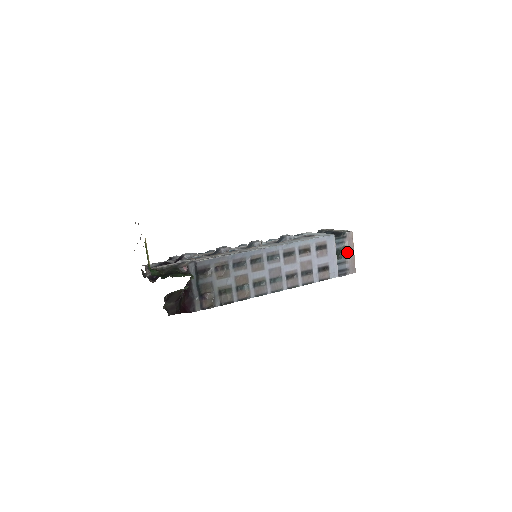
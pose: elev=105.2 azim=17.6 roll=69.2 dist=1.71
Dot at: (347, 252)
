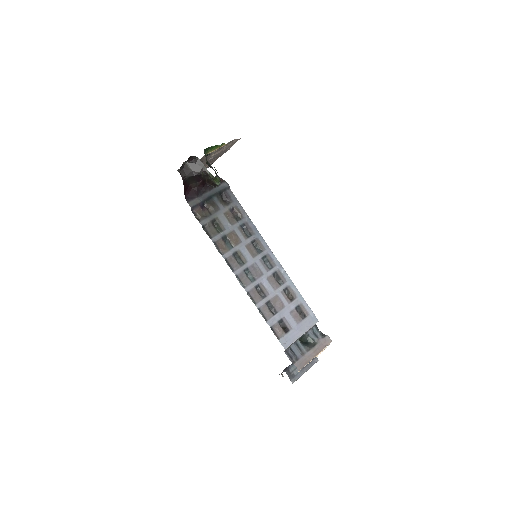
Dot at: (312, 347)
